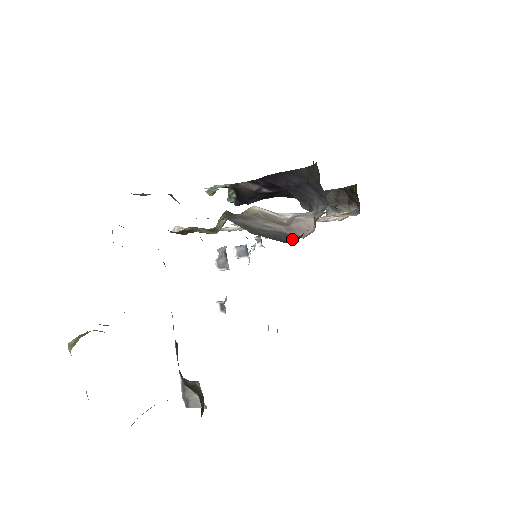
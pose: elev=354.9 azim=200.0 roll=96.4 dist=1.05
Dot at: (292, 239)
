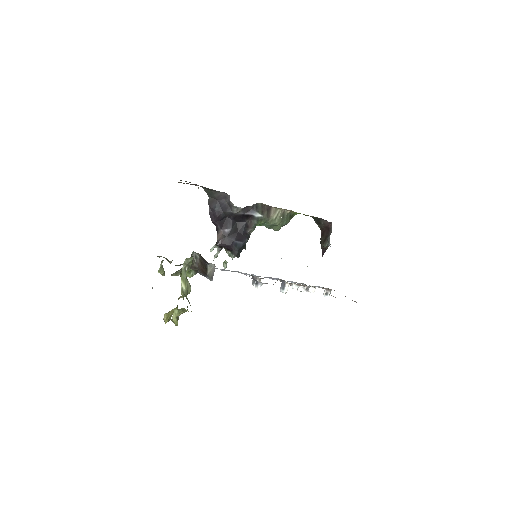
Dot at: occluded
